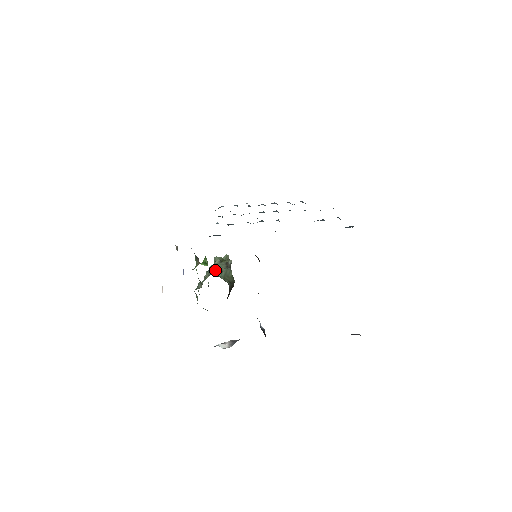
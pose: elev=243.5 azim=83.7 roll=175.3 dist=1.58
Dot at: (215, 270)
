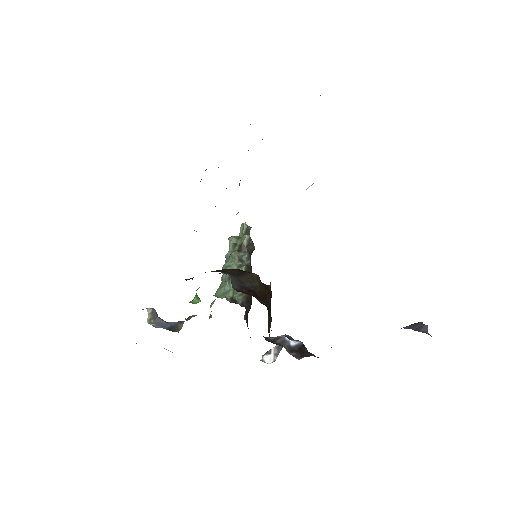
Dot at: (224, 276)
